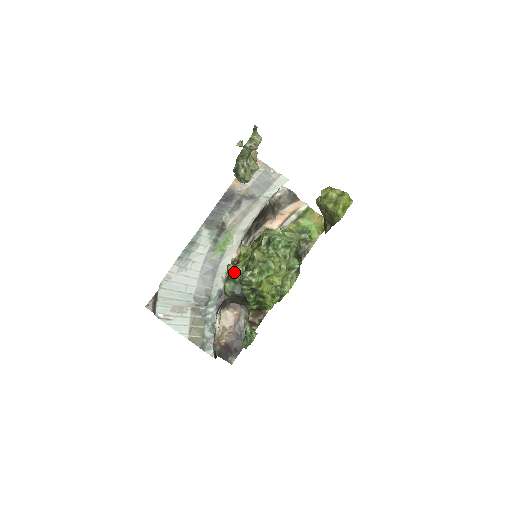
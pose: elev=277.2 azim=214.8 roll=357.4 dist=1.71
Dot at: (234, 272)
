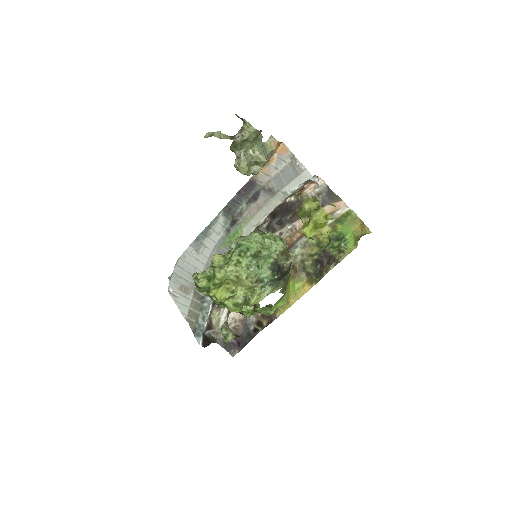
Dot at: occluded
